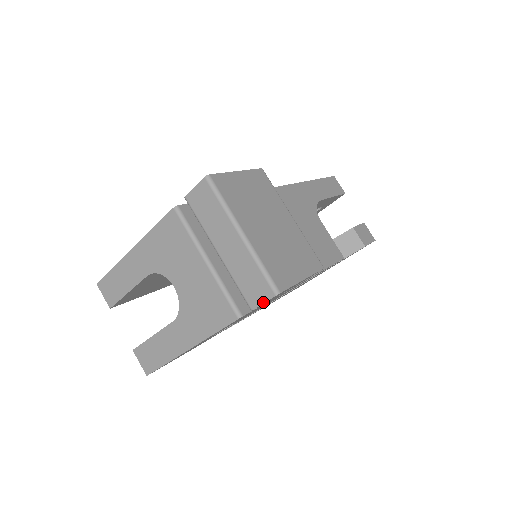
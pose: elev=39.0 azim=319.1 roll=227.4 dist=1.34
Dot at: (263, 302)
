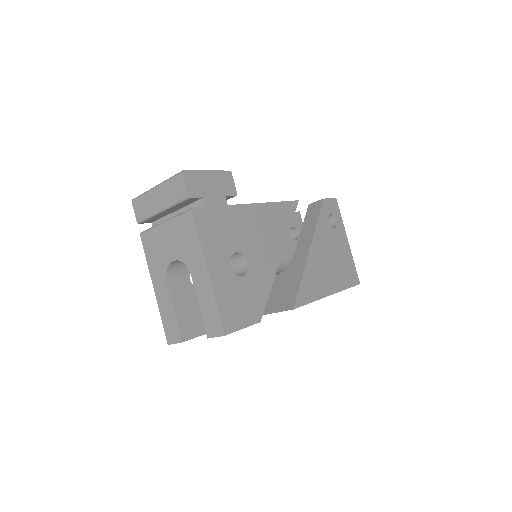
Dot at: (184, 184)
